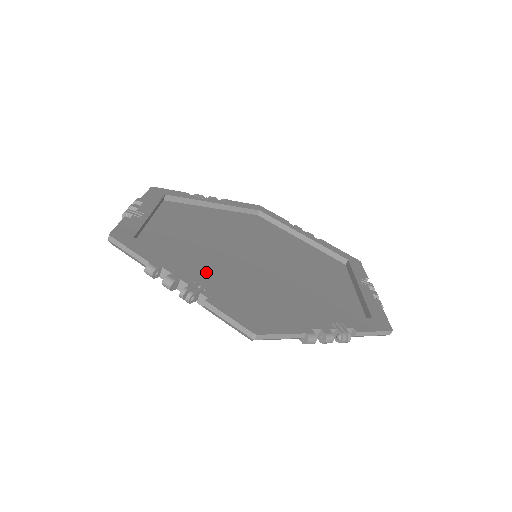
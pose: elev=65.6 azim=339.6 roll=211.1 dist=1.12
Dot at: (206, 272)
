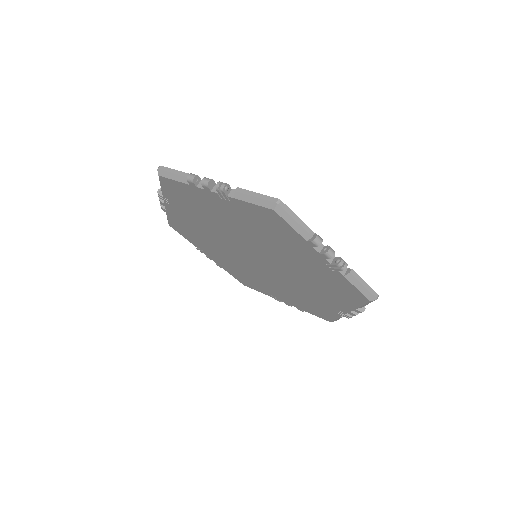
Dot at: occluded
